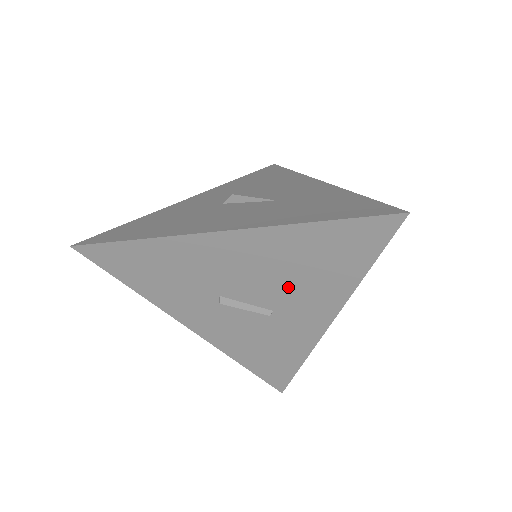
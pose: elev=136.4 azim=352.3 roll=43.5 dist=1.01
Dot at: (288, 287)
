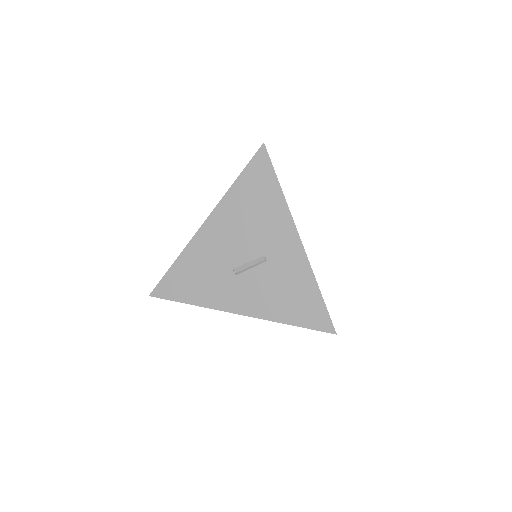
Dot at: (257, 231)
